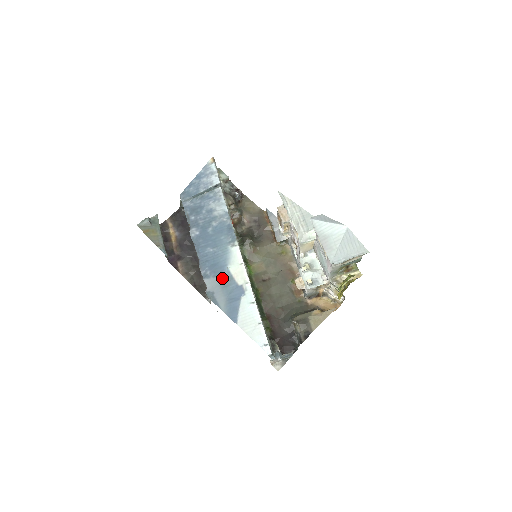
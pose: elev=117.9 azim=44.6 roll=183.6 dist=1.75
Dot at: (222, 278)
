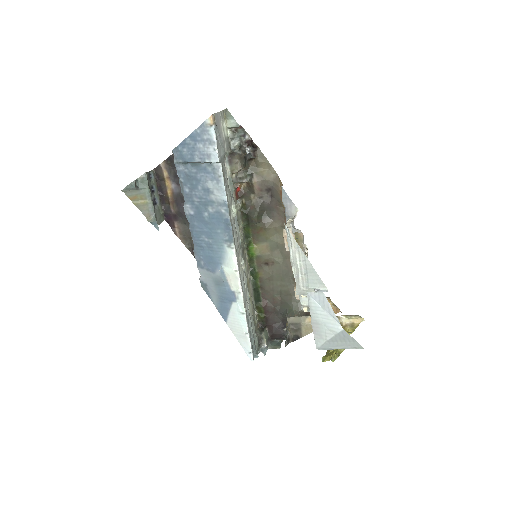
Dot at: (215, 275)
